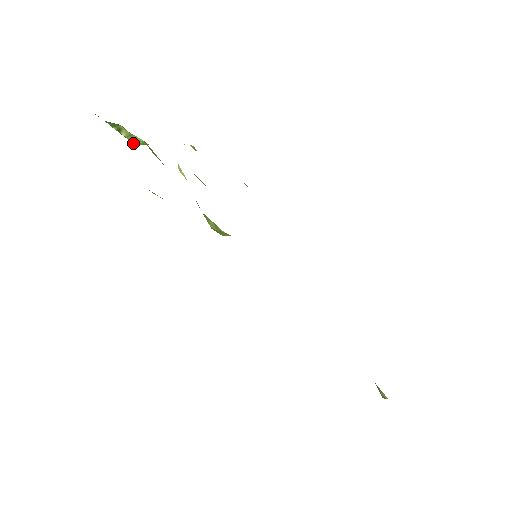
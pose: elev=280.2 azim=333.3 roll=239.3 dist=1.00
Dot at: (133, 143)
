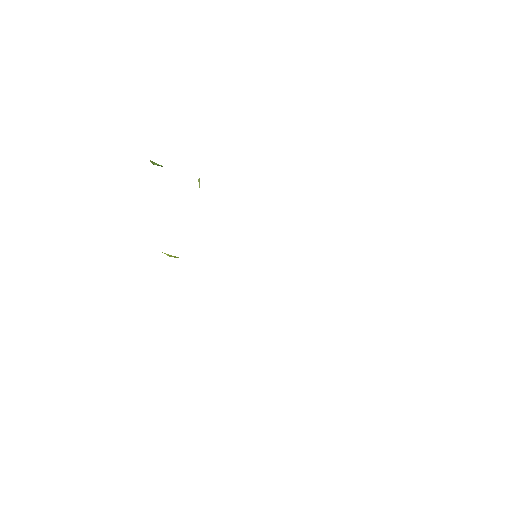
Dot at: occluded
